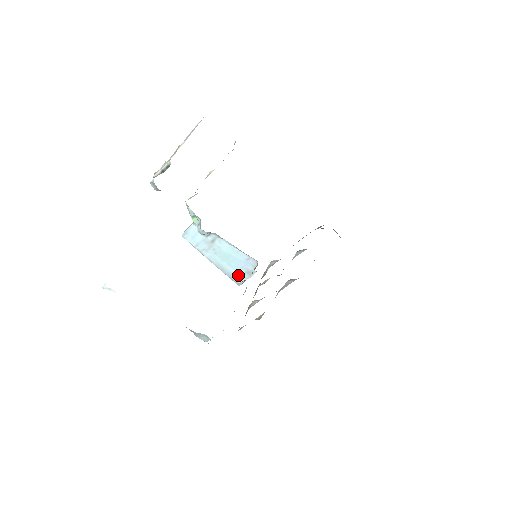
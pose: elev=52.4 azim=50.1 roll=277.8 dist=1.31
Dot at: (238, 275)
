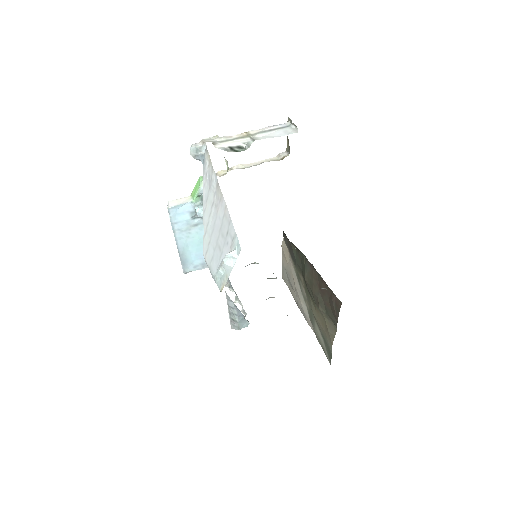
Dot at: (192, 264)
